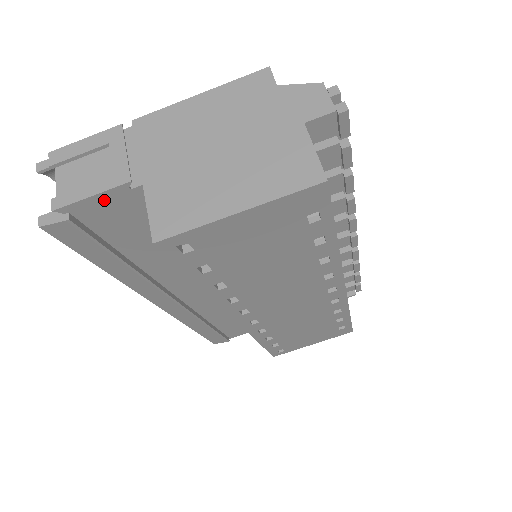
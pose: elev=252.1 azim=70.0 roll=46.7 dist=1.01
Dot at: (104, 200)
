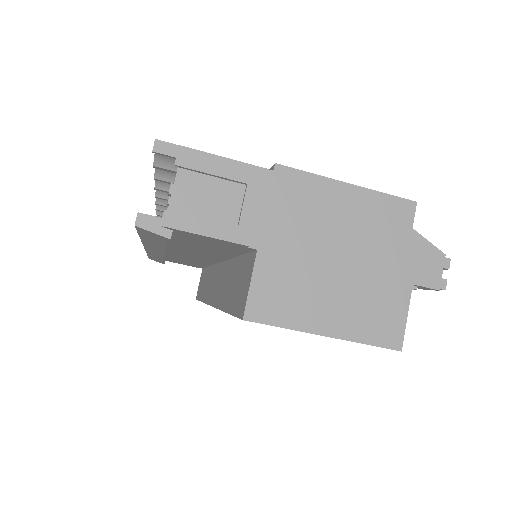
Dot at: (213, 239)
